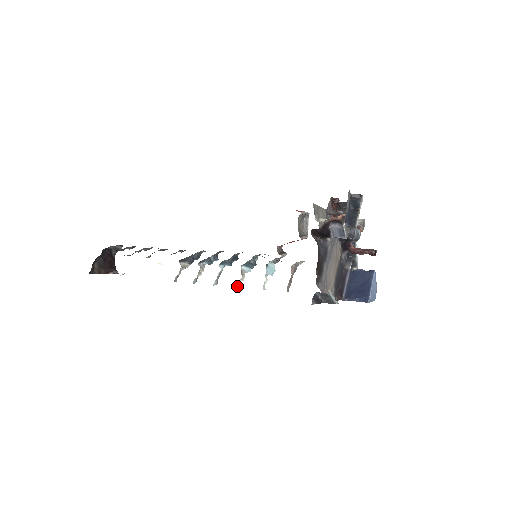
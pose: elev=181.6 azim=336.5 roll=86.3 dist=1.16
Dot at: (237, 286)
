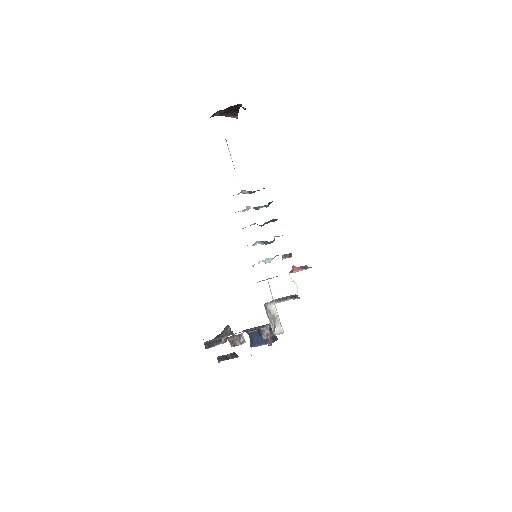
Dot at: occluded
